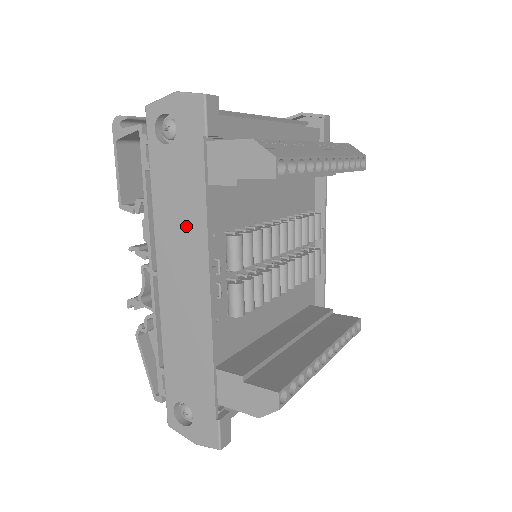
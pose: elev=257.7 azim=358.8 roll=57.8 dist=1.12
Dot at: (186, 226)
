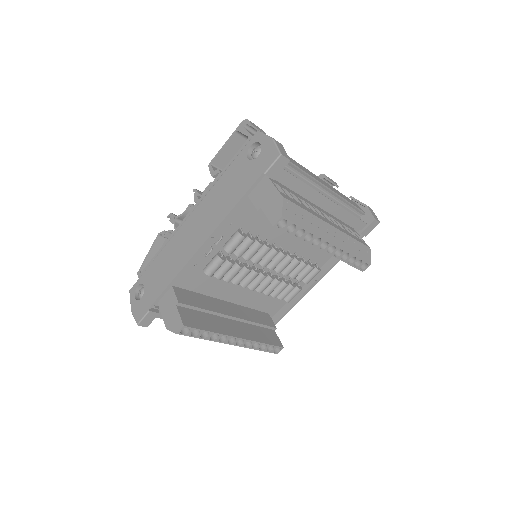
Dot at: (220, 206)
